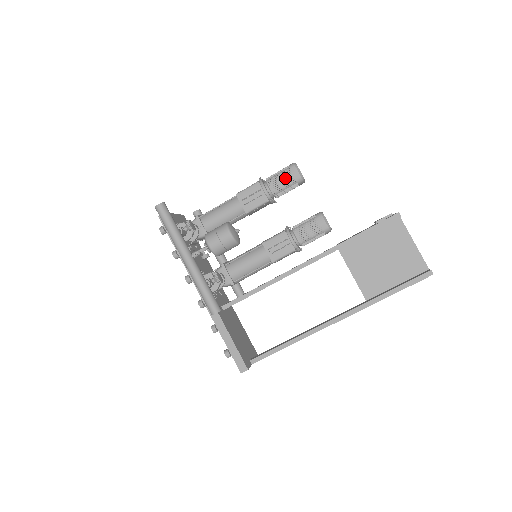
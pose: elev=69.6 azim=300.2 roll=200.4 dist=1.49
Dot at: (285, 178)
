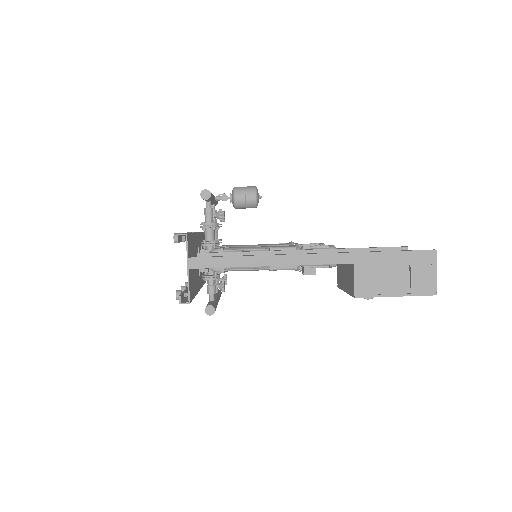
Dot at: (311, 243)
